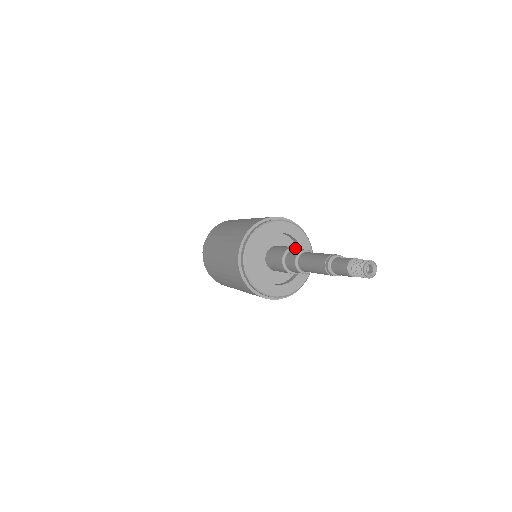
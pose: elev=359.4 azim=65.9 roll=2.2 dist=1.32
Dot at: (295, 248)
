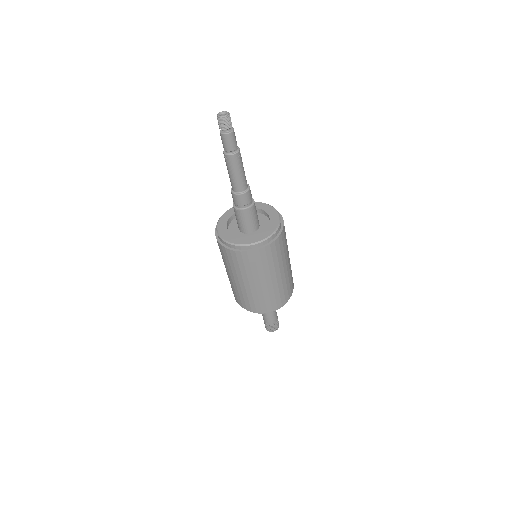
Dot at: occluded
